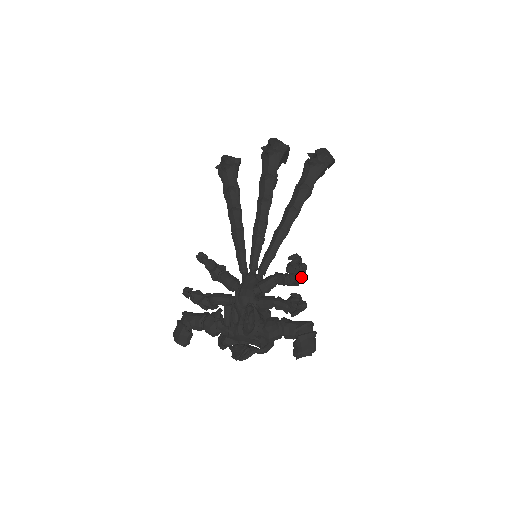
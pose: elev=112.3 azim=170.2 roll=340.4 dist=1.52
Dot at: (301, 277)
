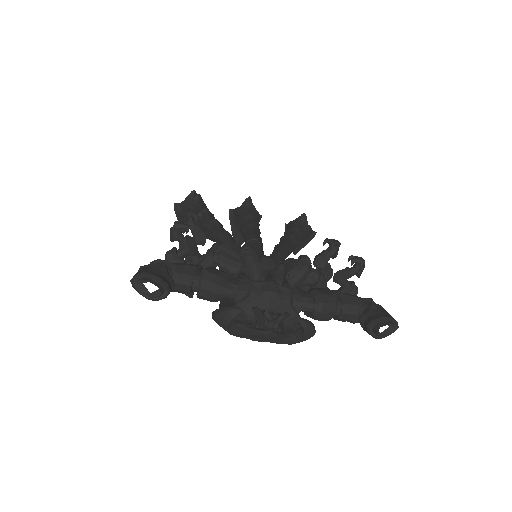
Dot at: (326, 282)
